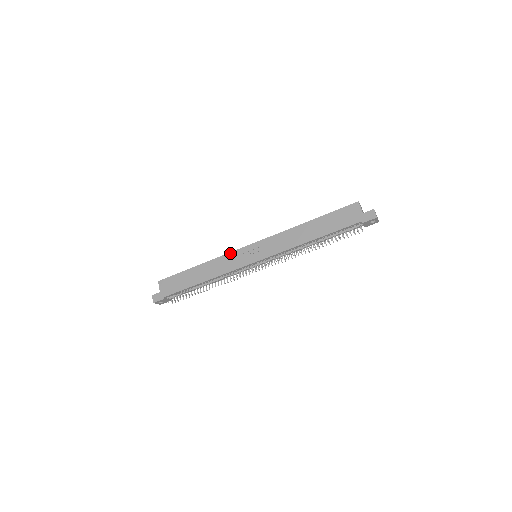
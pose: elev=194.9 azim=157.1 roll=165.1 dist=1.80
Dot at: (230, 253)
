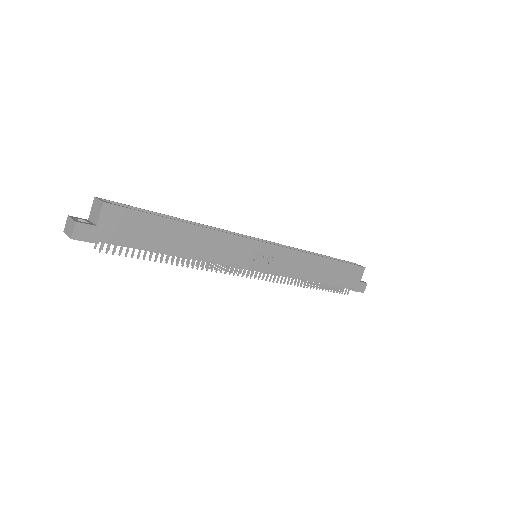
Dot at: (240, 237)
